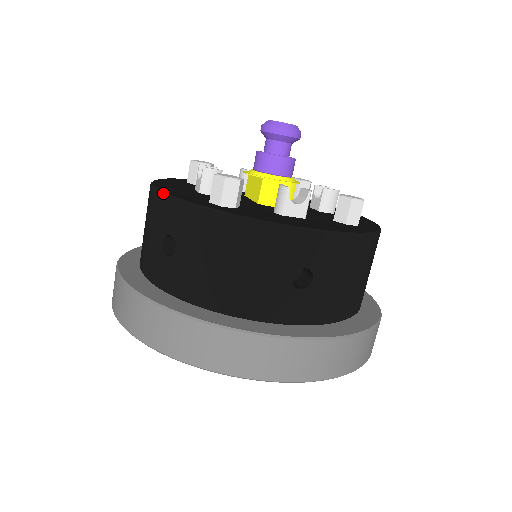
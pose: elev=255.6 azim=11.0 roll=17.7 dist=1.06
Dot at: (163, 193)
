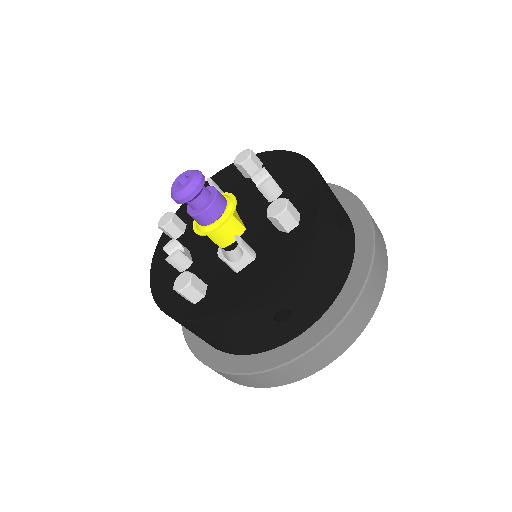
Dot at: occluded
